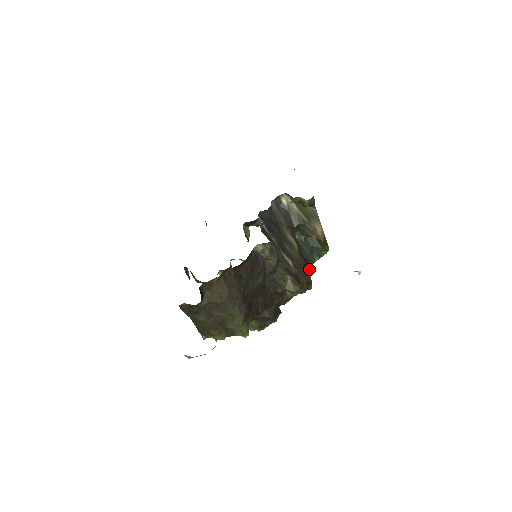
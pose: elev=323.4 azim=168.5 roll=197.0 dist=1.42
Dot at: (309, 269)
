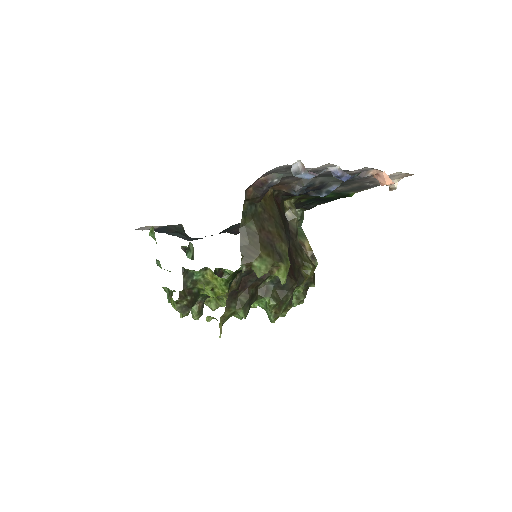
Dot at: occluded
